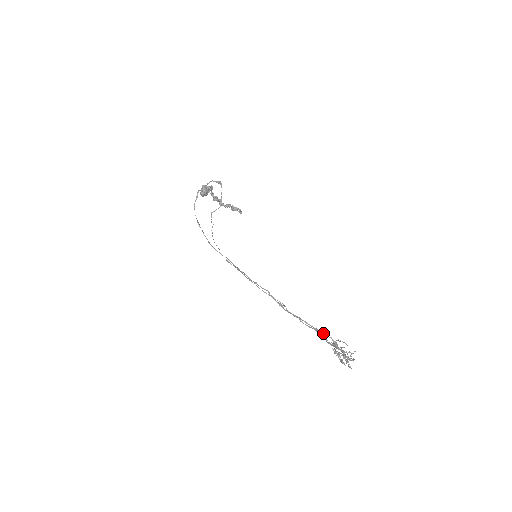
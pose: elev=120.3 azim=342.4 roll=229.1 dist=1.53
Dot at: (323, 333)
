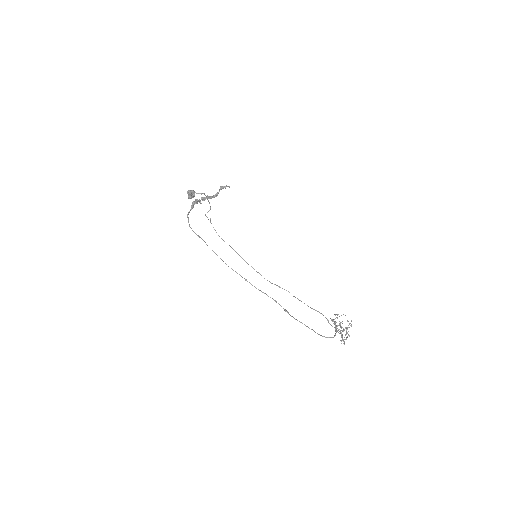
Dot at: (323, 336)
